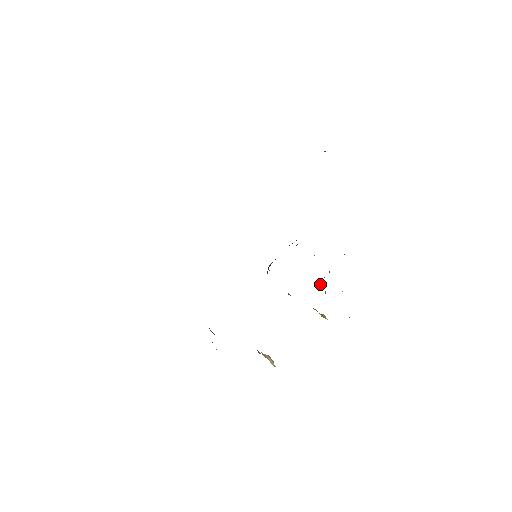
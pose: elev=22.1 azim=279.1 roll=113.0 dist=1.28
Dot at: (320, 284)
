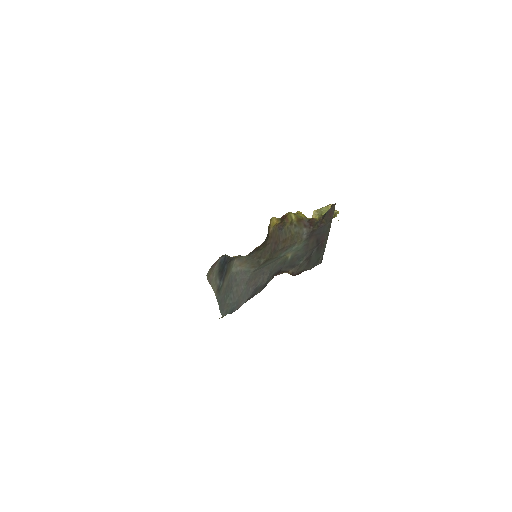
Dot at: (313, 214)
